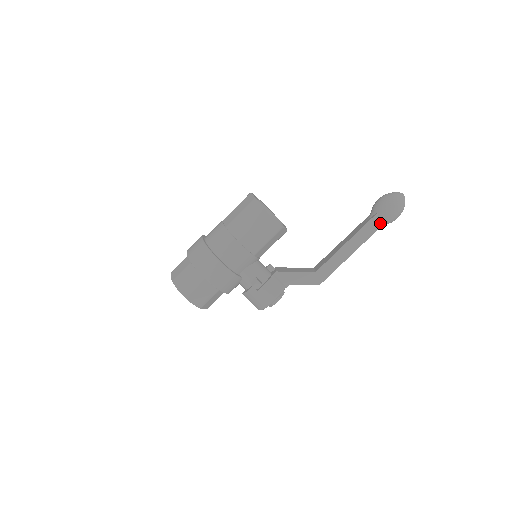
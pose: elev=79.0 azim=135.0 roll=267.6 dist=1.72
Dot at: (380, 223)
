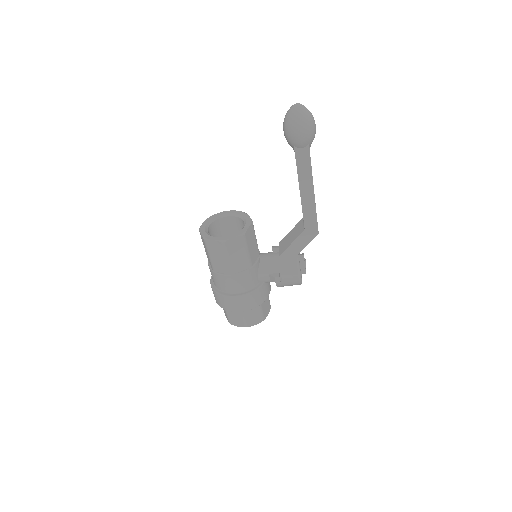
Dot at: (306, 150)
